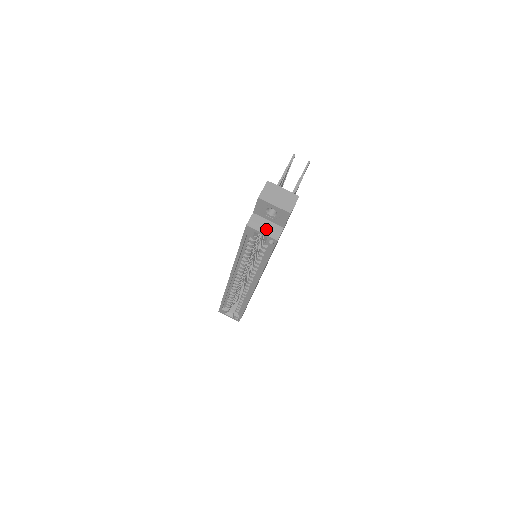
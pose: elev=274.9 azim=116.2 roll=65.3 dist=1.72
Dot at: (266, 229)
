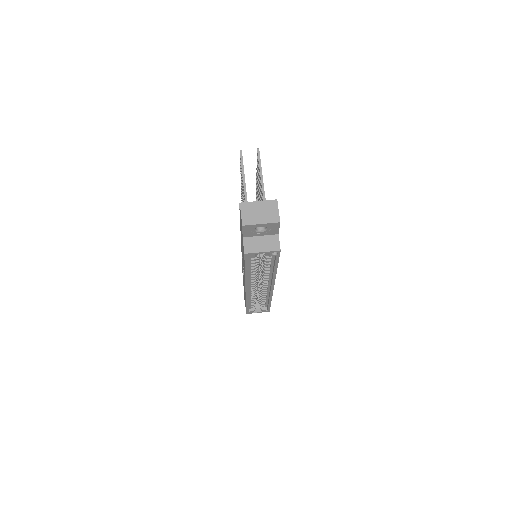
Dot at: (264, 246)
